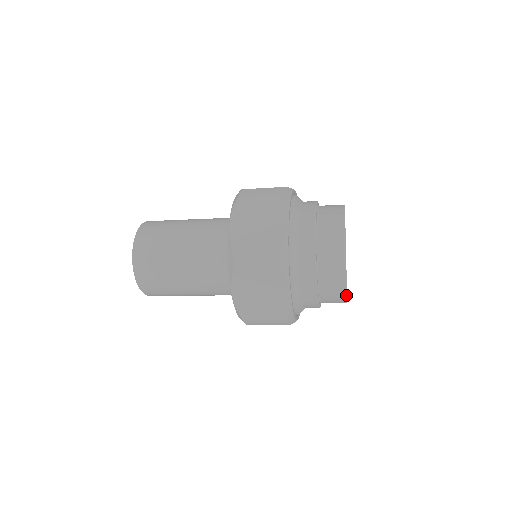
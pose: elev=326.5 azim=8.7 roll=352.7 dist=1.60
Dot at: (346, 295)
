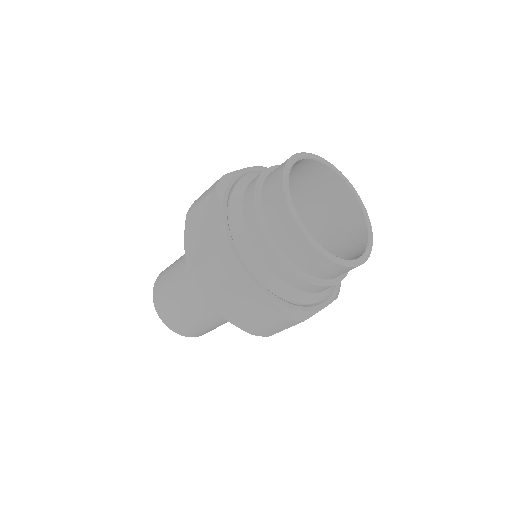
Dot at: occluded
